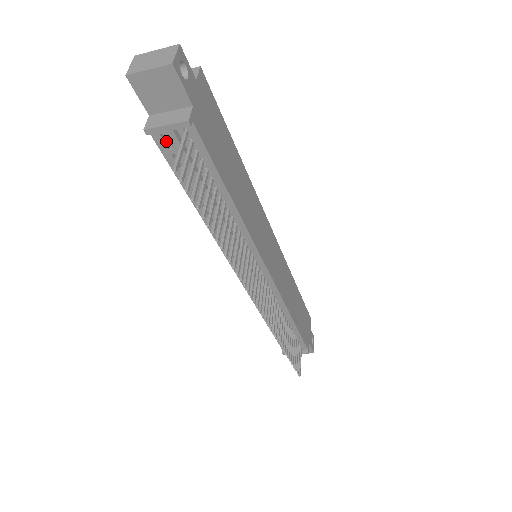
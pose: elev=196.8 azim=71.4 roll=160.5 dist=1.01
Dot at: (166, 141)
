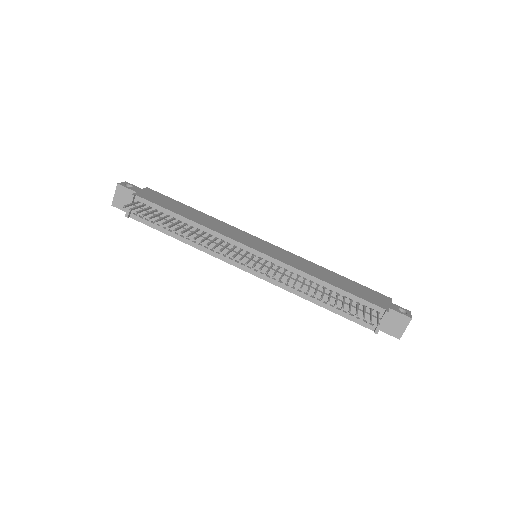
Dot at: (138, 215)
